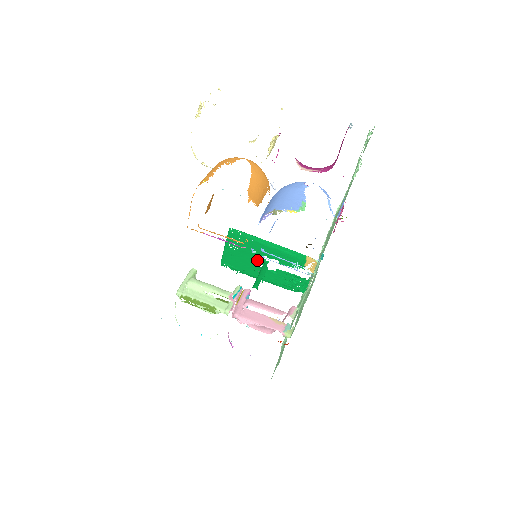
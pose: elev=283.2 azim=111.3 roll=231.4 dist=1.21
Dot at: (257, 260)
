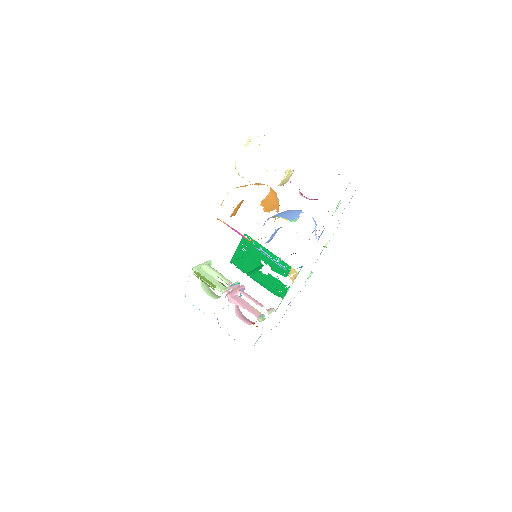
Dot at: (257, 263)
